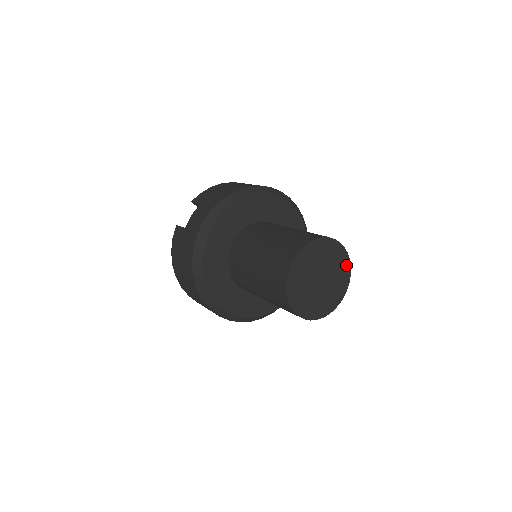
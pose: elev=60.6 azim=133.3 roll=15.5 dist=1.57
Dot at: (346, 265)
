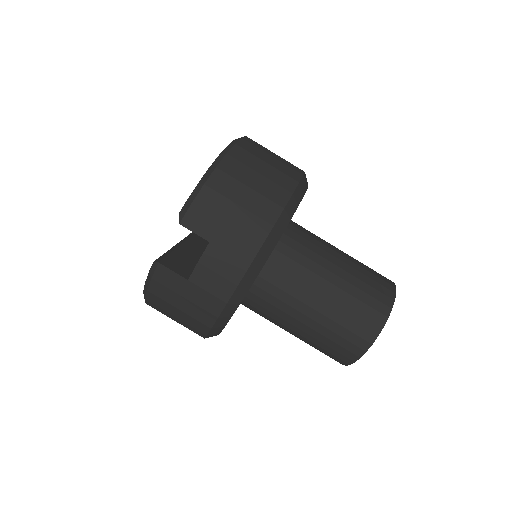
Dot at: occluded
